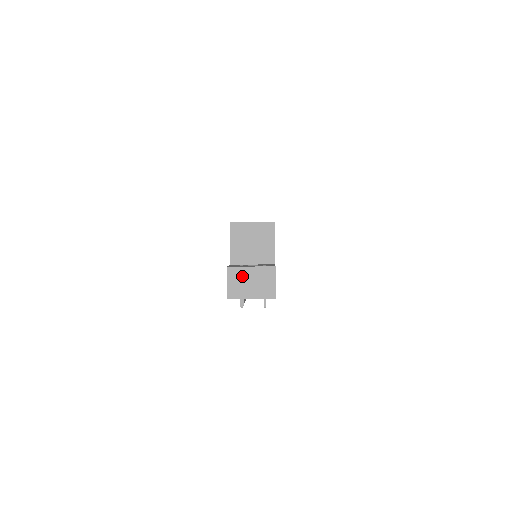
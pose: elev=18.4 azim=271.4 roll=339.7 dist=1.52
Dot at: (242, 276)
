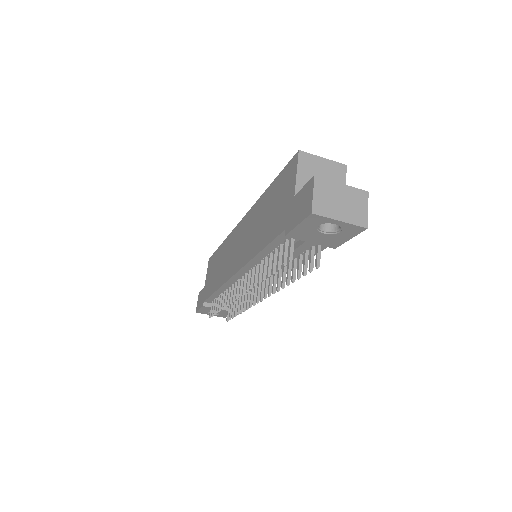
Dot at: (331, 191)
